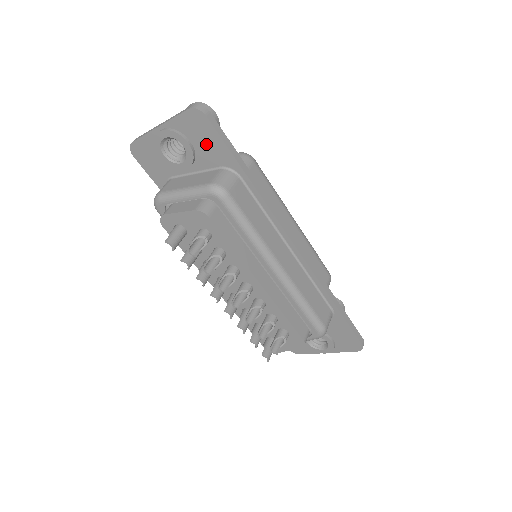
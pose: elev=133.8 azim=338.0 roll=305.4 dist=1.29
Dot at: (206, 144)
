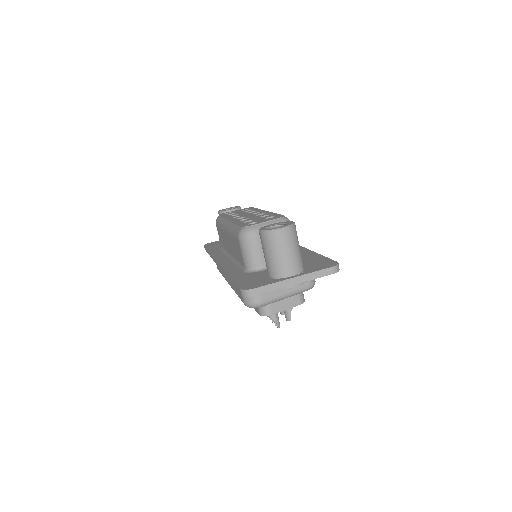
Dot at: occluded
